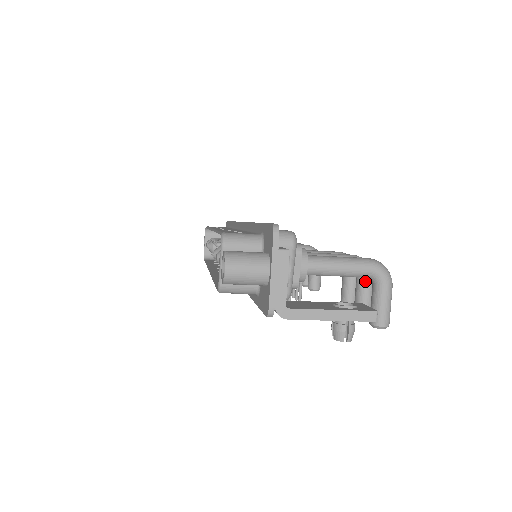
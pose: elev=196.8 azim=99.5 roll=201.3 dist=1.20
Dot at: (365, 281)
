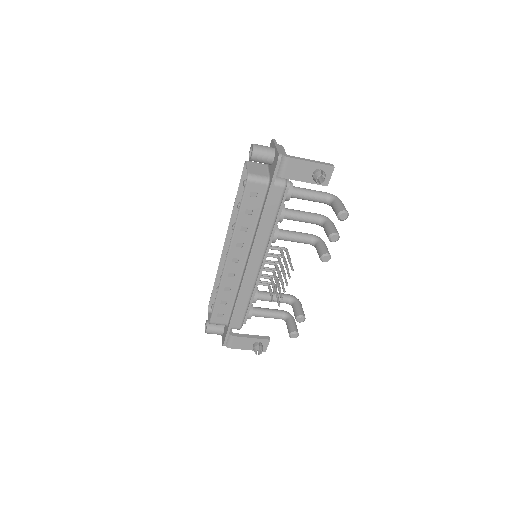
Dot at: (328, 221)
